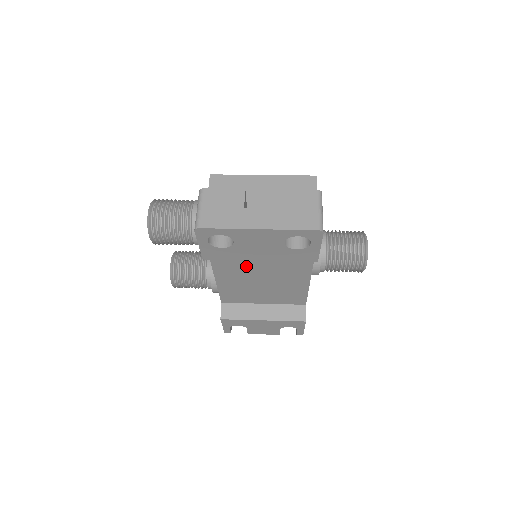
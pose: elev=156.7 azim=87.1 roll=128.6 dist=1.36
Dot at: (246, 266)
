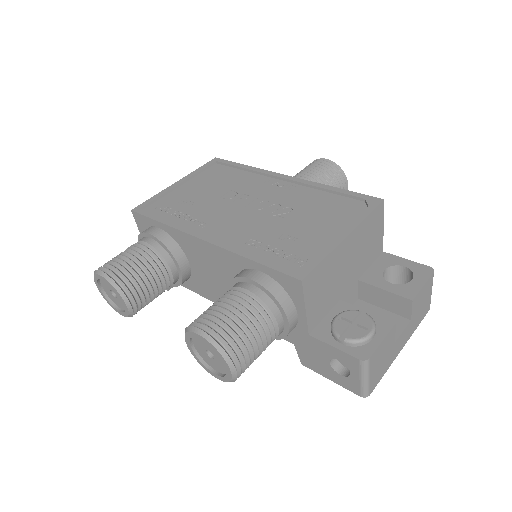
Dot at: occluded
